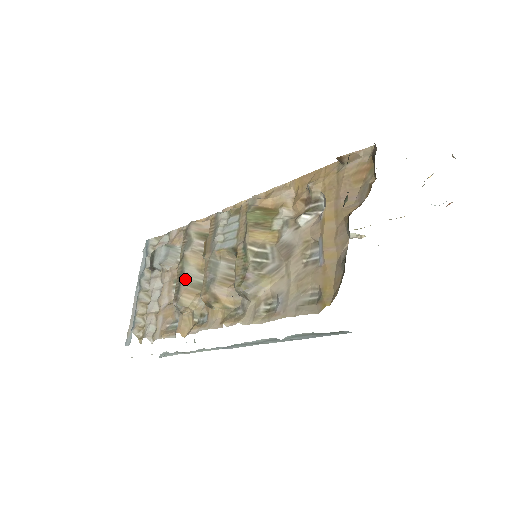
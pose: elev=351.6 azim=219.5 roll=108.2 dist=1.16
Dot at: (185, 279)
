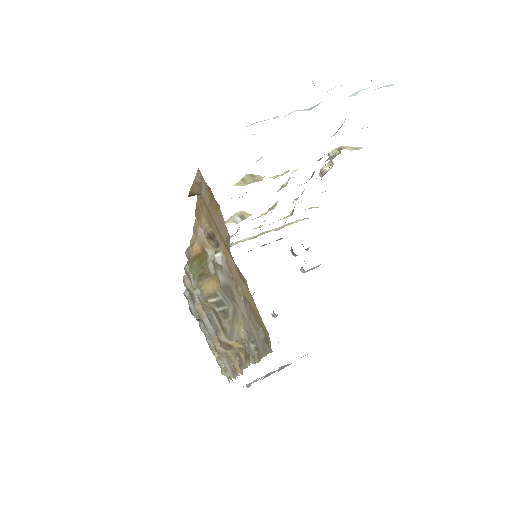
Dot at: (209, 331)
